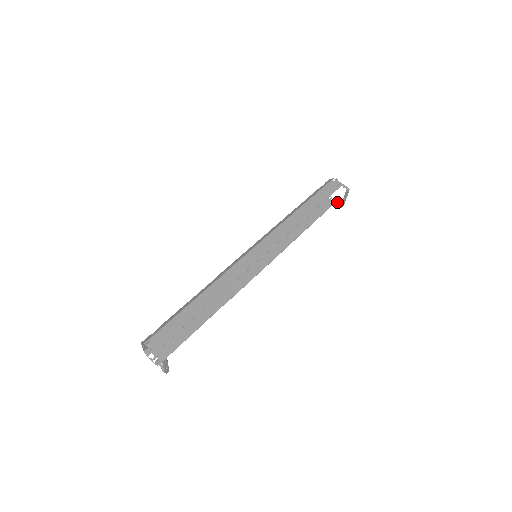
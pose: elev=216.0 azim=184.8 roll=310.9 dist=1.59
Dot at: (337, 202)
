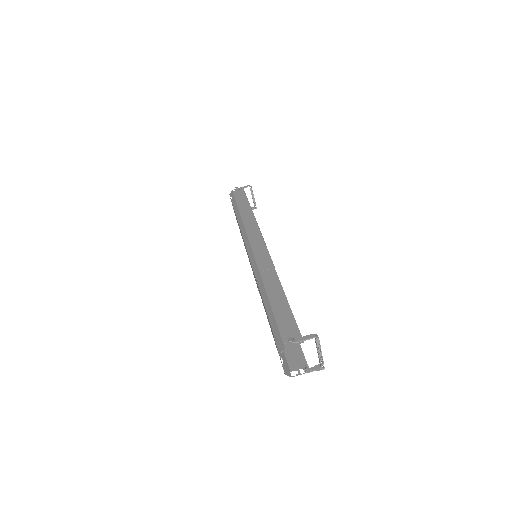
Dot at: occluded
